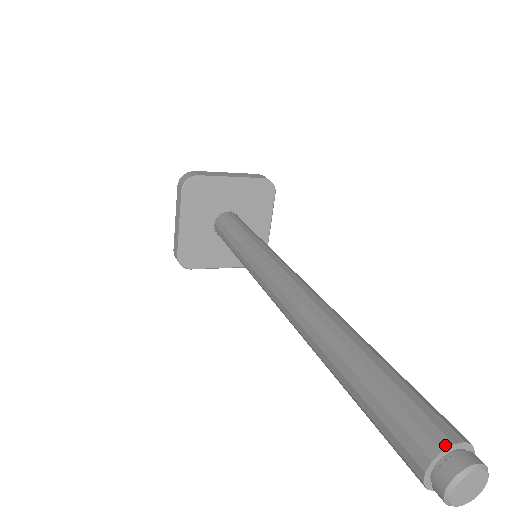
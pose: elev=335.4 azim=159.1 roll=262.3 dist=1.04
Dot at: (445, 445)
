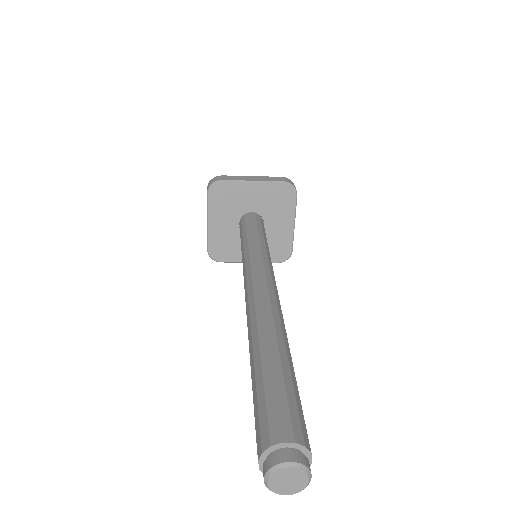
Dot at: (275, 442)
